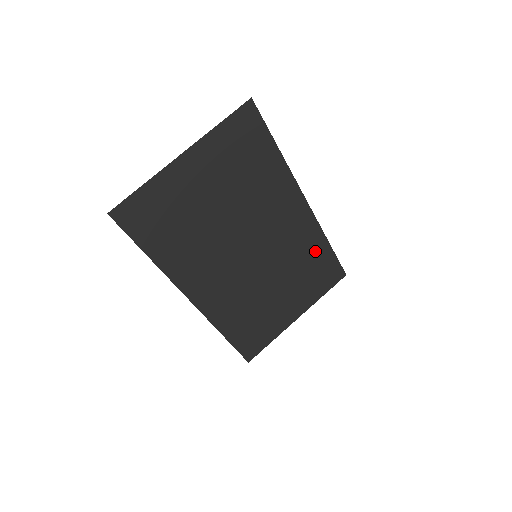
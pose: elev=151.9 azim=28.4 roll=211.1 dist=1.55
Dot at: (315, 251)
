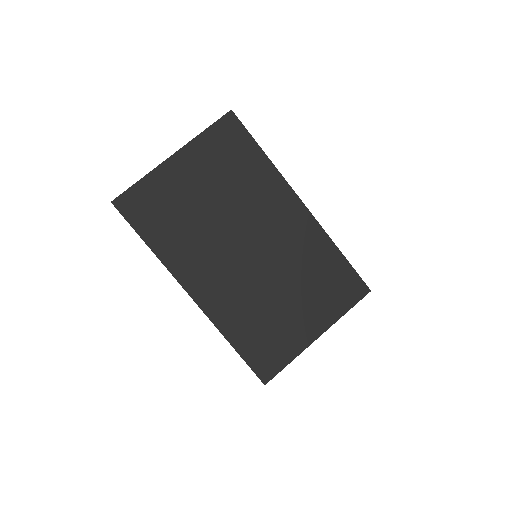
Dot at: (324, 258)
